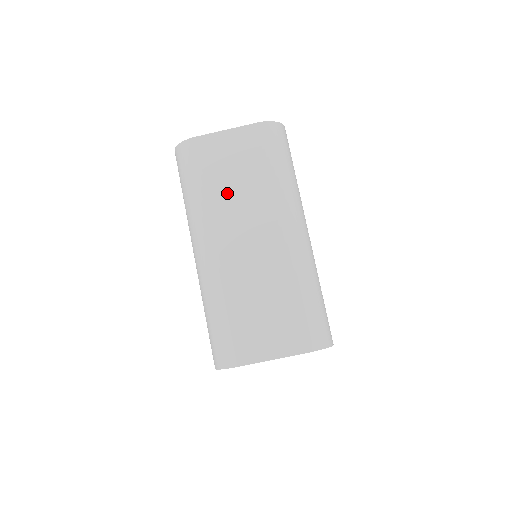
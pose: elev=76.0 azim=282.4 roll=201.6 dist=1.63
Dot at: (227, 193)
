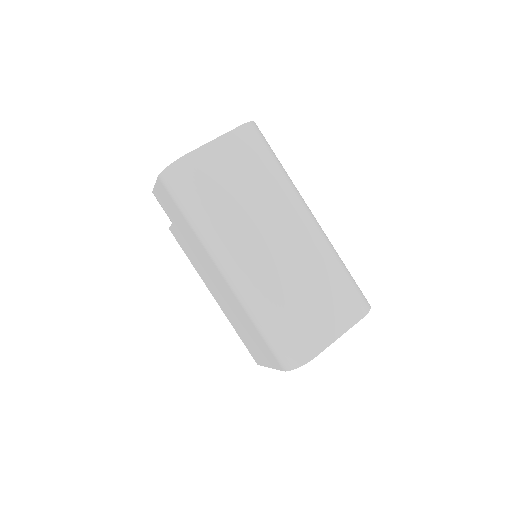
Dot at: (241, 201)
